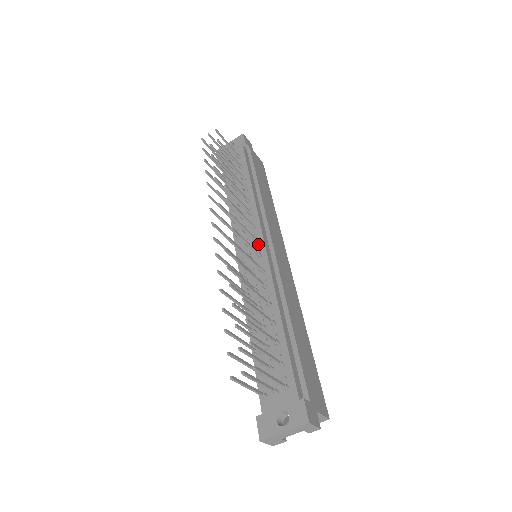
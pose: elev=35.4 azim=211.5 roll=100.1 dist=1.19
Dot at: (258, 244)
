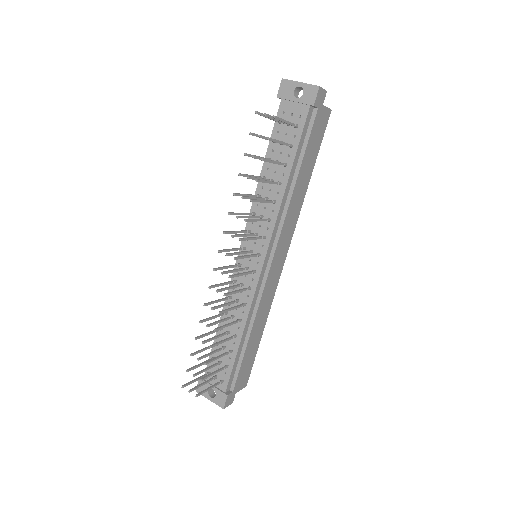
Dot at: (259, 257)
